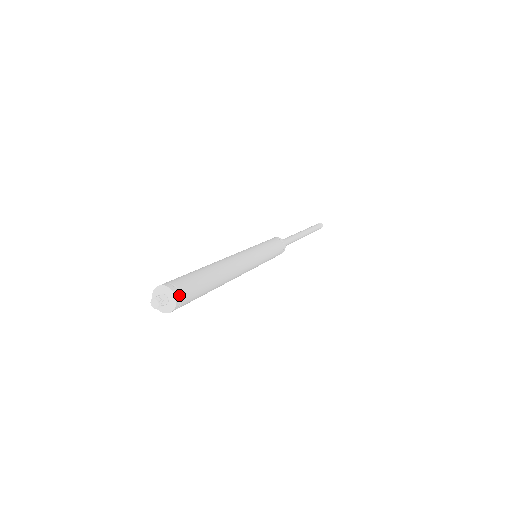
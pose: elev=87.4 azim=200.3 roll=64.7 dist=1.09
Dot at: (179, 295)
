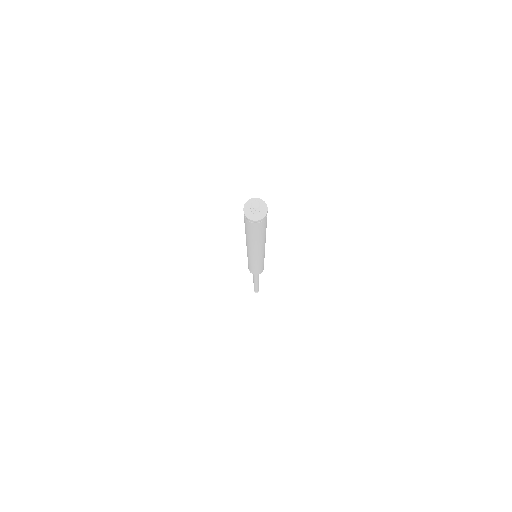
Dot at: (261, 202)
